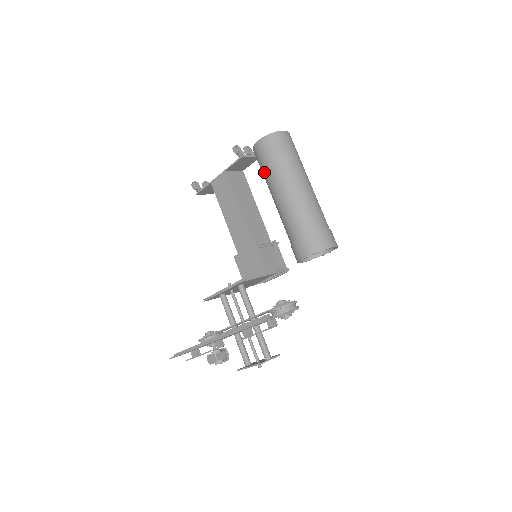
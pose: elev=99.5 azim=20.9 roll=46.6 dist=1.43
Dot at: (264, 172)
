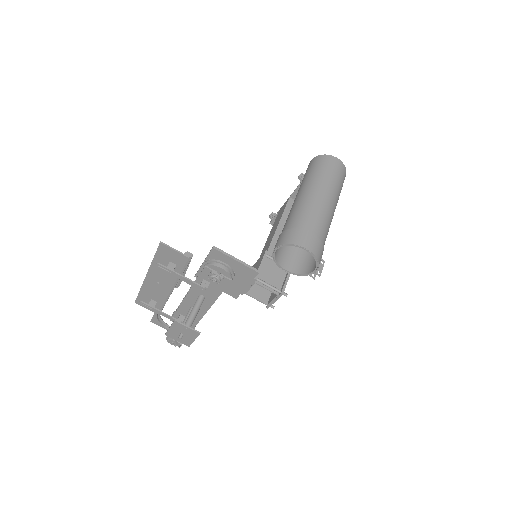
Dot at: occluded
